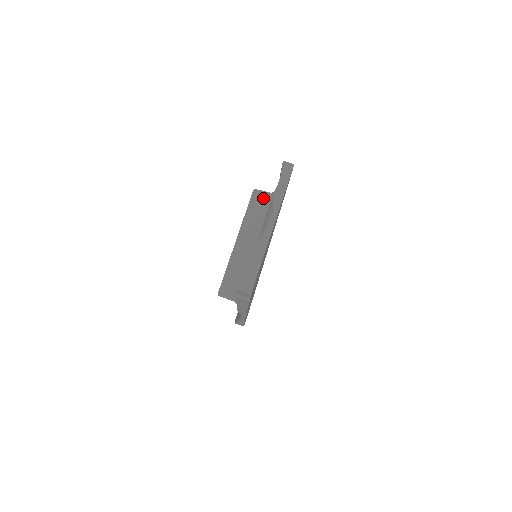
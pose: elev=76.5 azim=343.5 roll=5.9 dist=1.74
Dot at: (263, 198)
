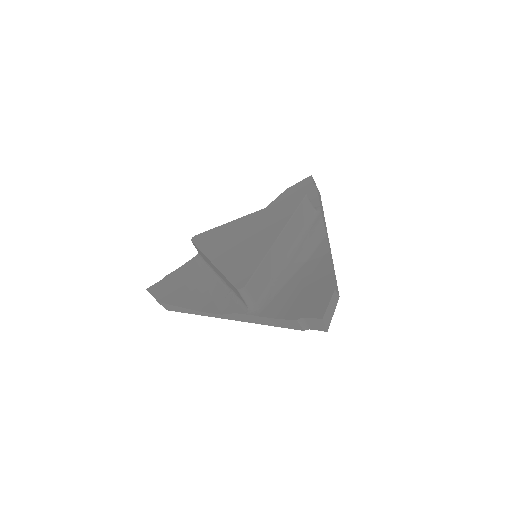
Dot at: (310, 209)
